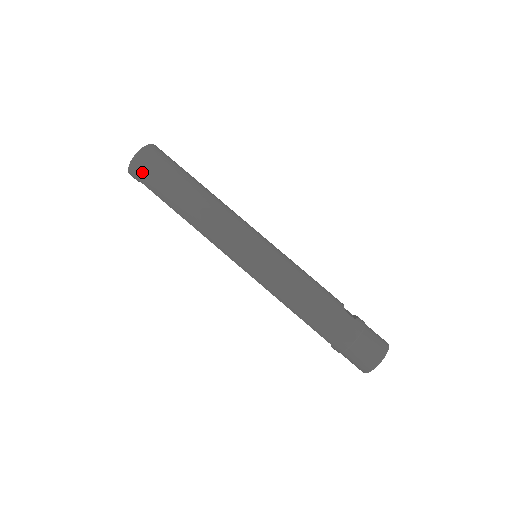
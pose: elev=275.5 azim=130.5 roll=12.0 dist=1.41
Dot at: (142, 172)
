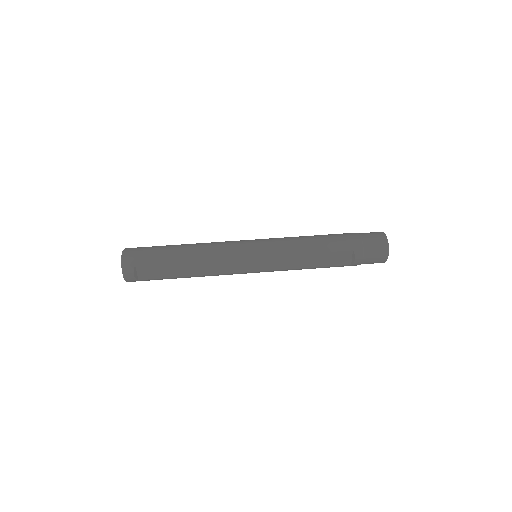
Dot at: (136, 255)
